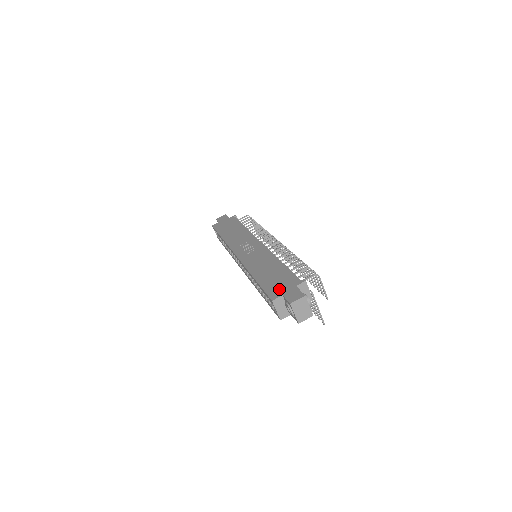
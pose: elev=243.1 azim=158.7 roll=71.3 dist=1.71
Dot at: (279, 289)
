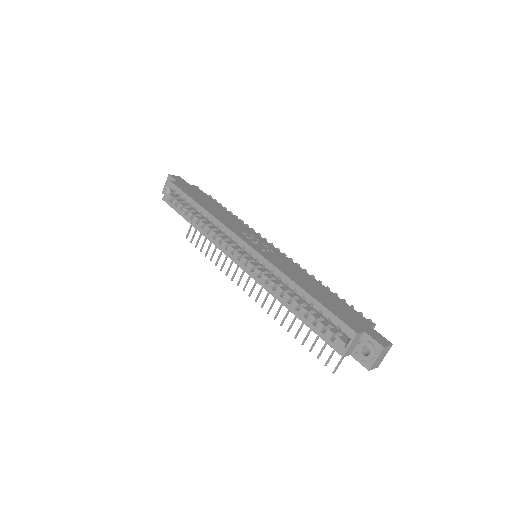
Dot at: (354, 321)
